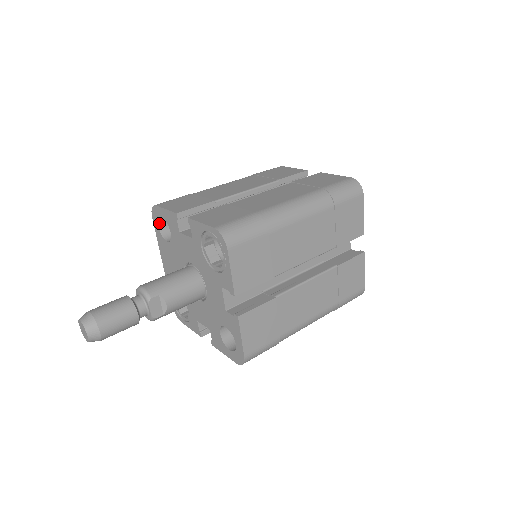
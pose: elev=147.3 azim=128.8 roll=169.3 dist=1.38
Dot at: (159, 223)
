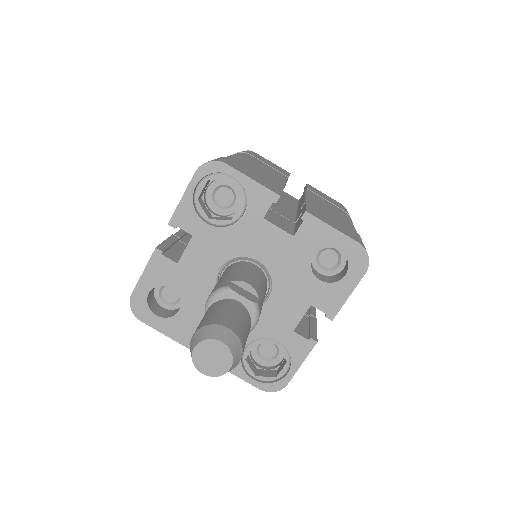
Dot at: (152, 312)
